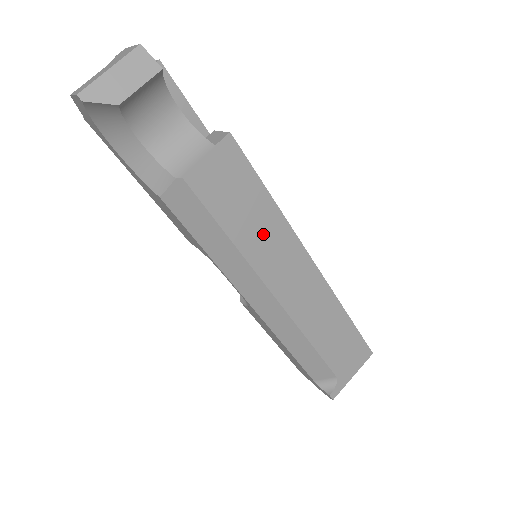
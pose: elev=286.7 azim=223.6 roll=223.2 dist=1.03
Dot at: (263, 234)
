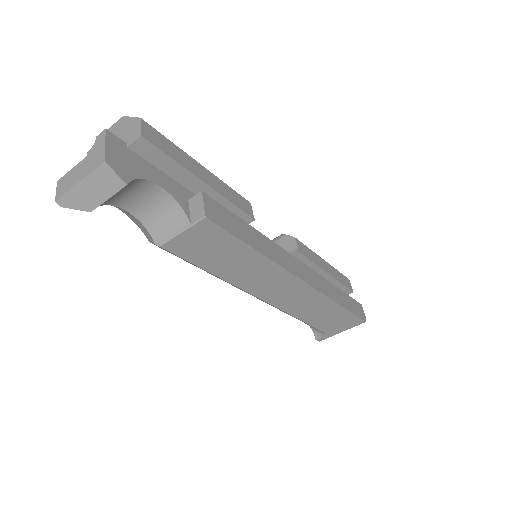
Dot at: (246, 269)
